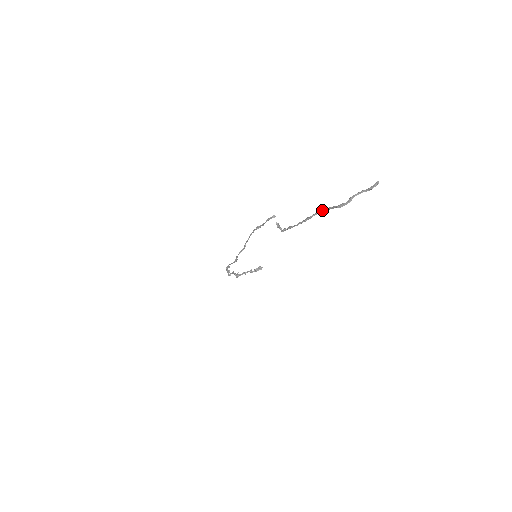
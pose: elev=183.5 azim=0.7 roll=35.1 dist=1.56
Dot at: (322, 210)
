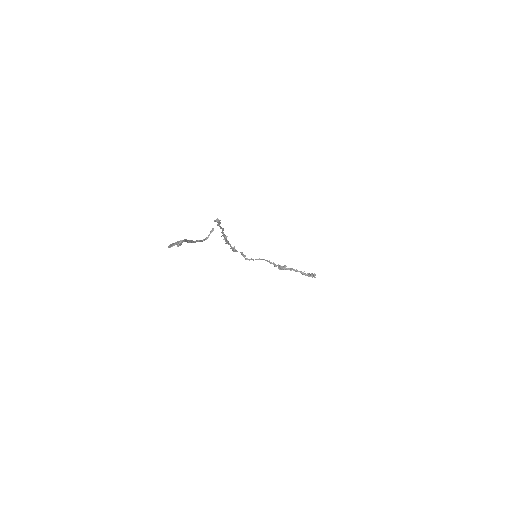
Dot at: occluded
